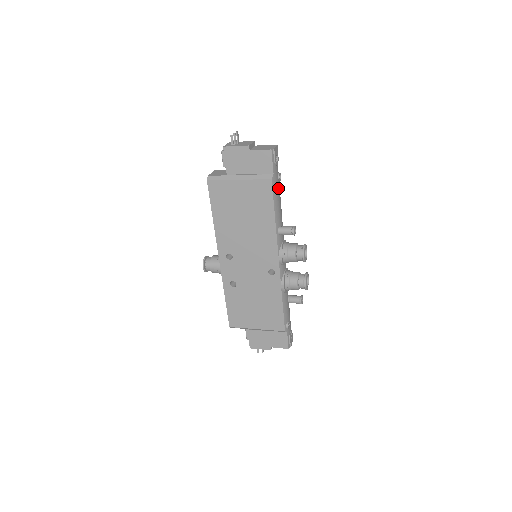
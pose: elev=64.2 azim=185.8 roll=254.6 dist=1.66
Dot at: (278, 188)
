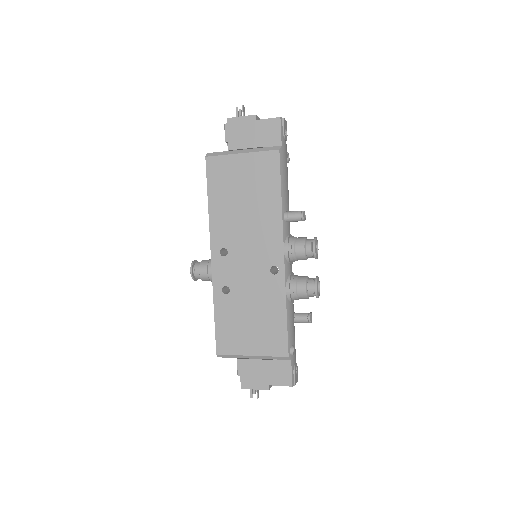
Dot at: (286, 167)
